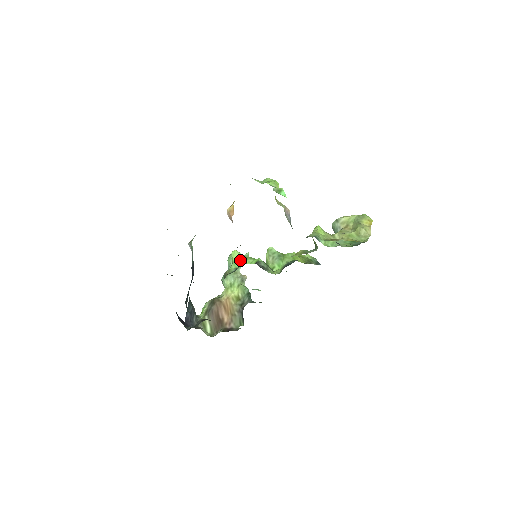
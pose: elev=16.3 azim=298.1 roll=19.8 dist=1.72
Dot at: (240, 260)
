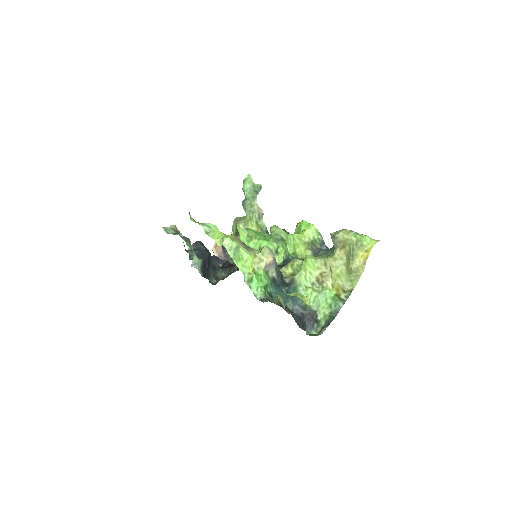
Dot at: (246, 240)
